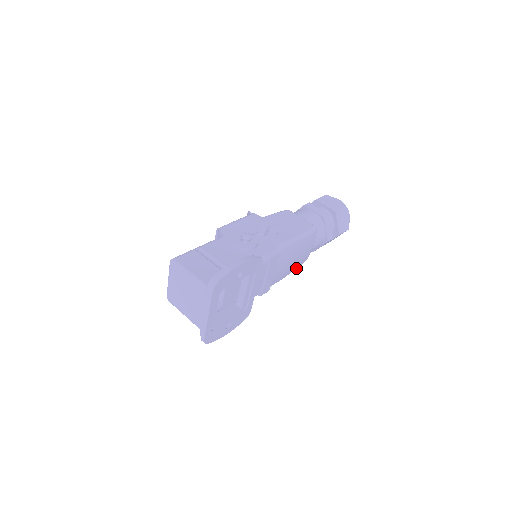
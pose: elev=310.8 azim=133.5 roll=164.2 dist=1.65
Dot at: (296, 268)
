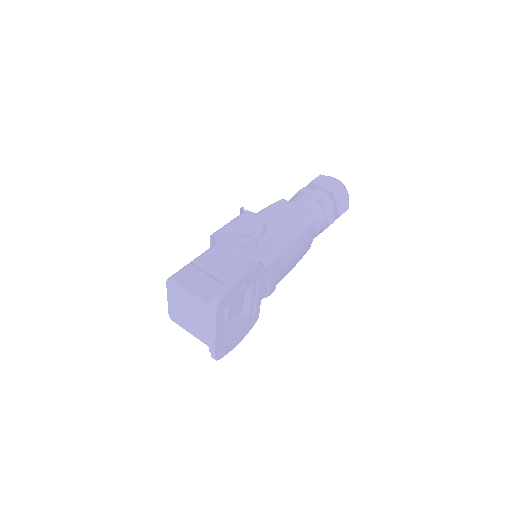
Dot at: (299, 260)
